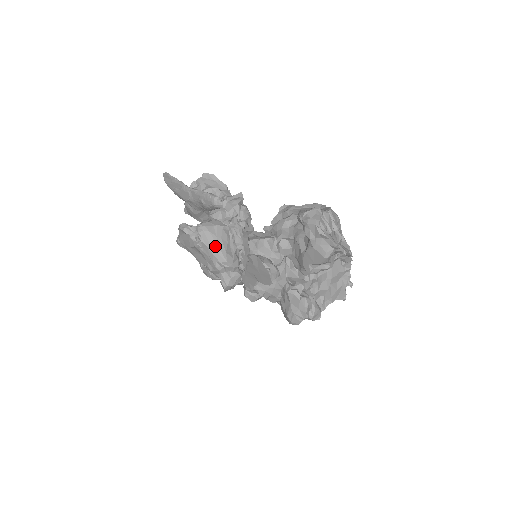
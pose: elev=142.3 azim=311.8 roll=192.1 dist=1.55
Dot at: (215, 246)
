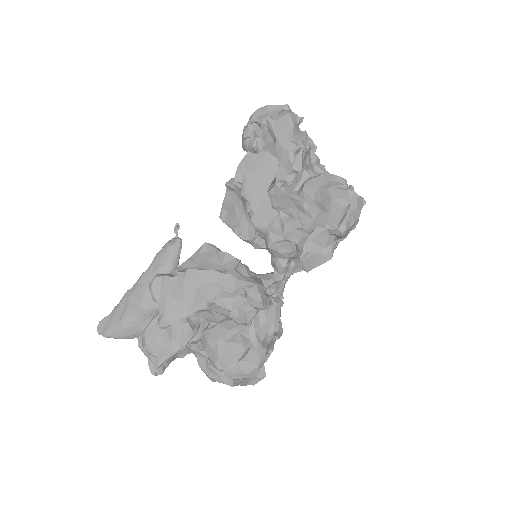
Dot at: occluded
